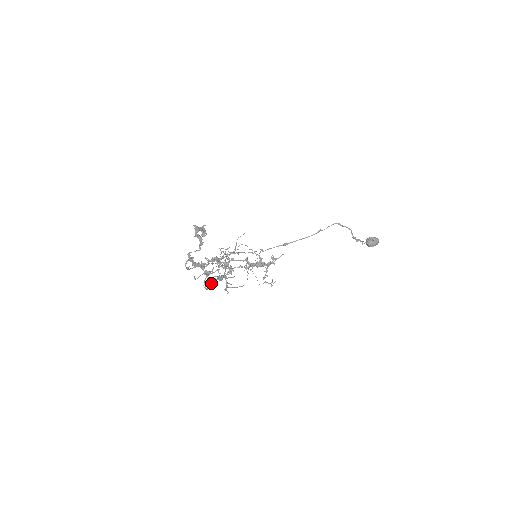
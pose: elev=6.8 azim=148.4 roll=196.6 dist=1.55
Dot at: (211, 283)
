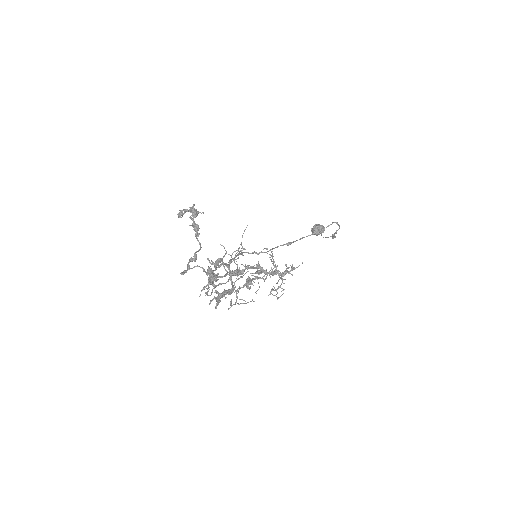
Dot at: (220, 298)
